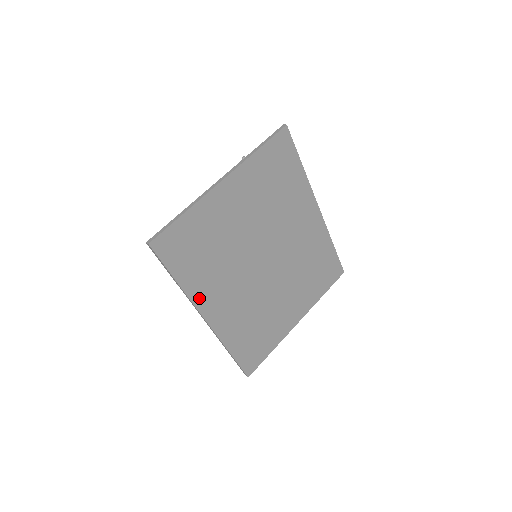
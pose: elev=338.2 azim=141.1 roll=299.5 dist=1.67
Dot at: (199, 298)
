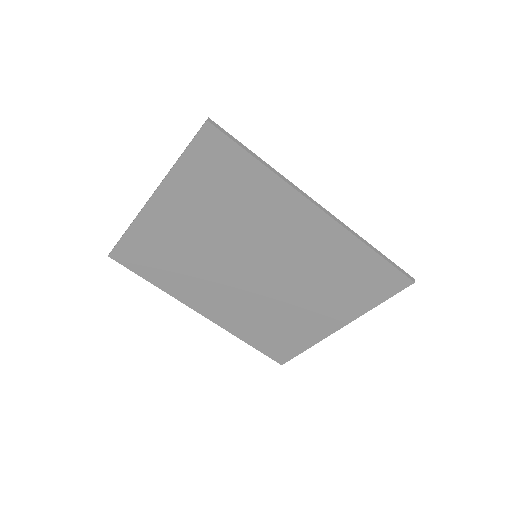
Dot at: (183, 297)
